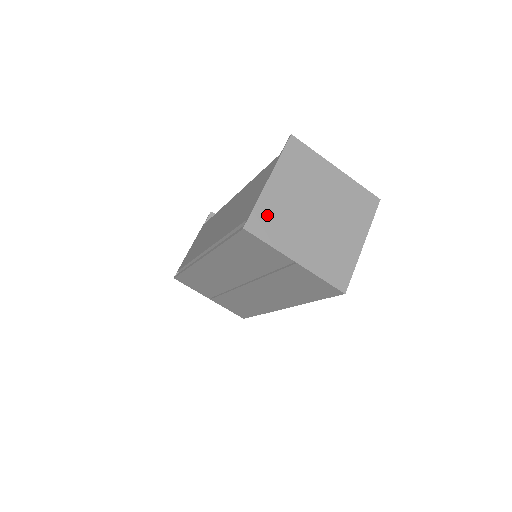
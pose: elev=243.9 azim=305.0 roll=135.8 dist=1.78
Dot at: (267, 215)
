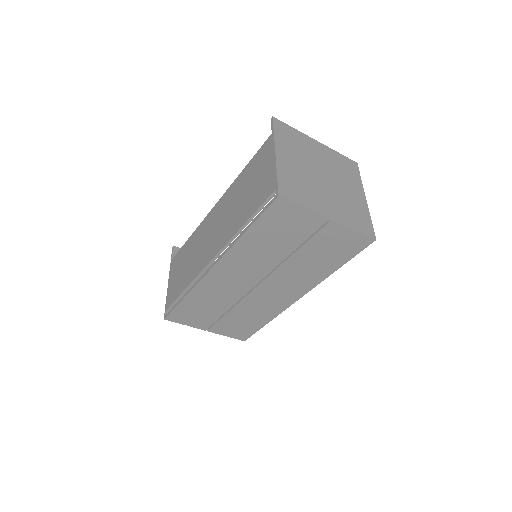
Dot at: (290, 182)
